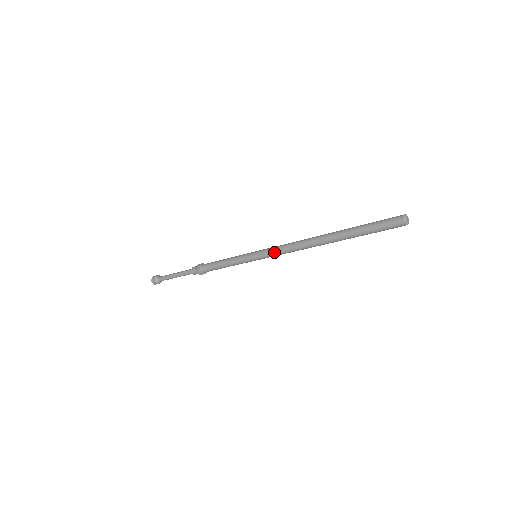
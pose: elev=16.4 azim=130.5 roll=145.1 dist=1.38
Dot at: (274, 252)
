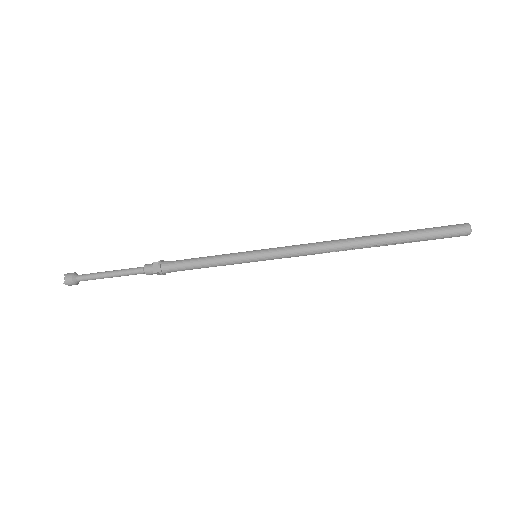
Dot at: (288, 248)
